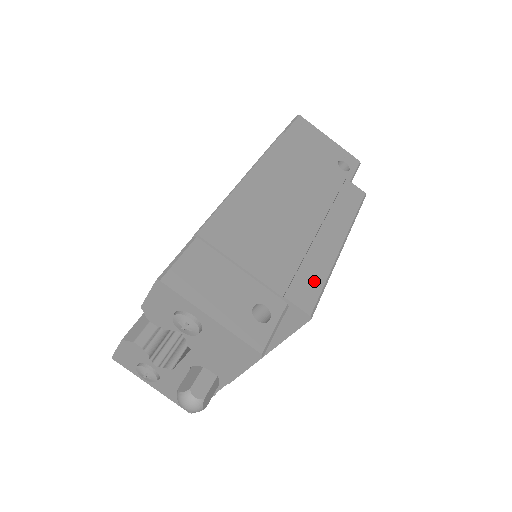
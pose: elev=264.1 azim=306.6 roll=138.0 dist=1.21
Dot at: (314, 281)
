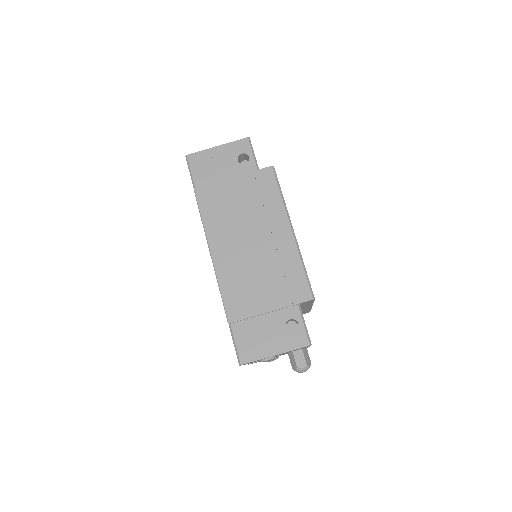
Dot at: (298, 276)
